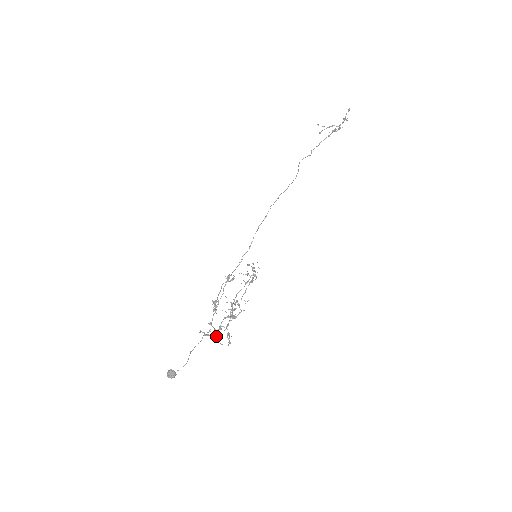
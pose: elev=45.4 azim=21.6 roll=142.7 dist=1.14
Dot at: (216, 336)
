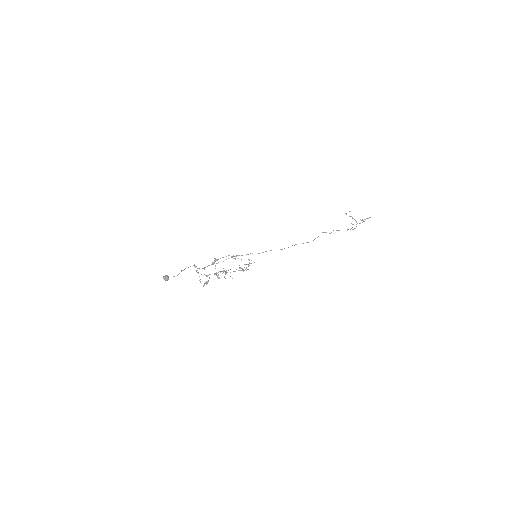
Dot at: occluded
